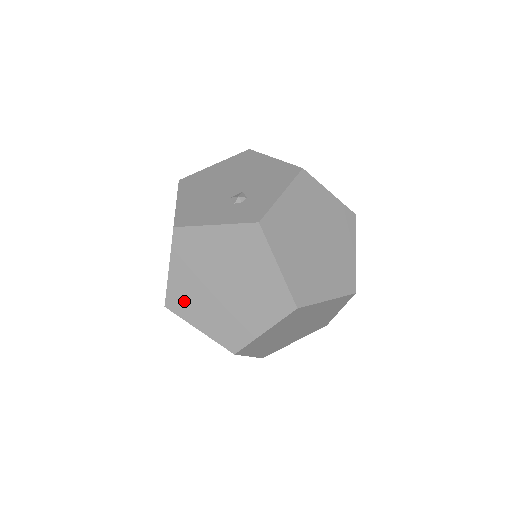
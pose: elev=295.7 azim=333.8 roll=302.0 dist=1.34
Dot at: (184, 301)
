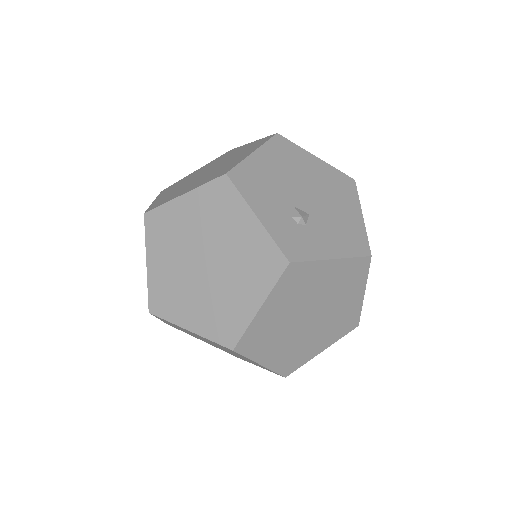
Dot at: (163, 230)
